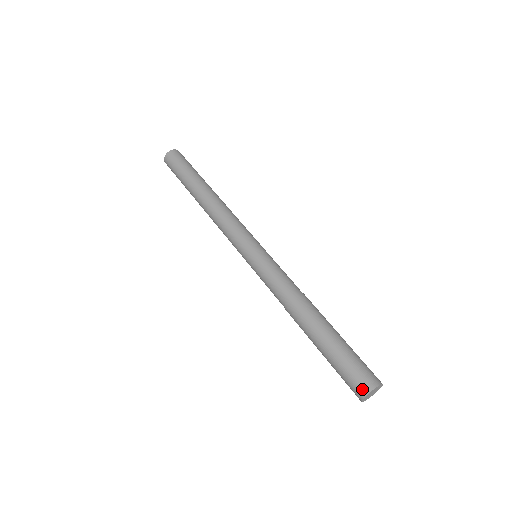
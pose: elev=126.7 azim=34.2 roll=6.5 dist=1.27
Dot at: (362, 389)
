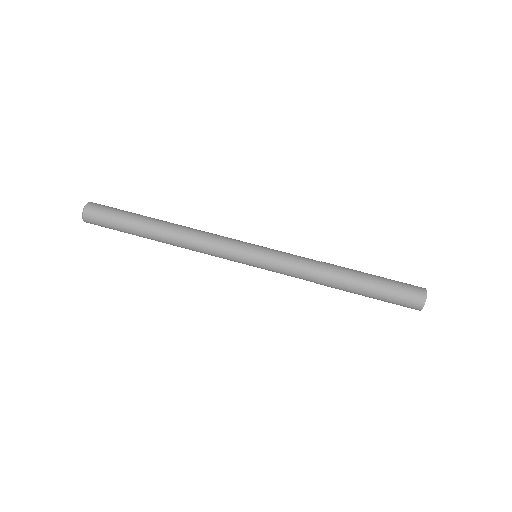
Dot at: (421, 296)
